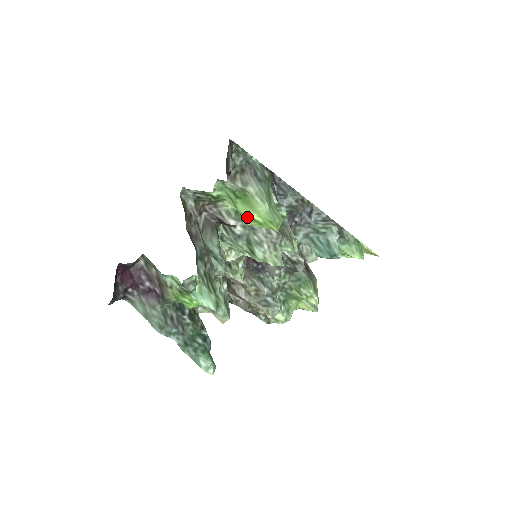
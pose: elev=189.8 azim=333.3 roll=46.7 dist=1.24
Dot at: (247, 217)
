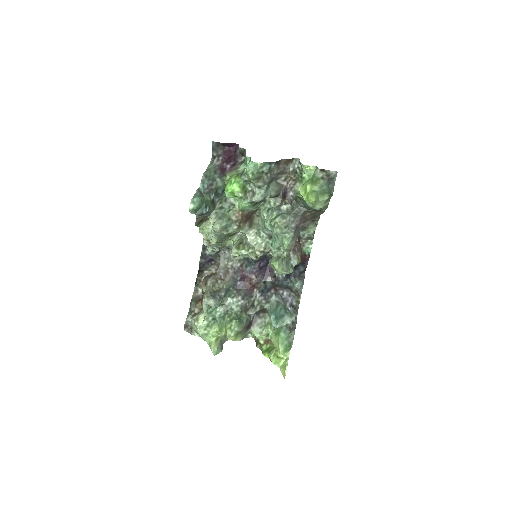
Dot at: (305, 186)
